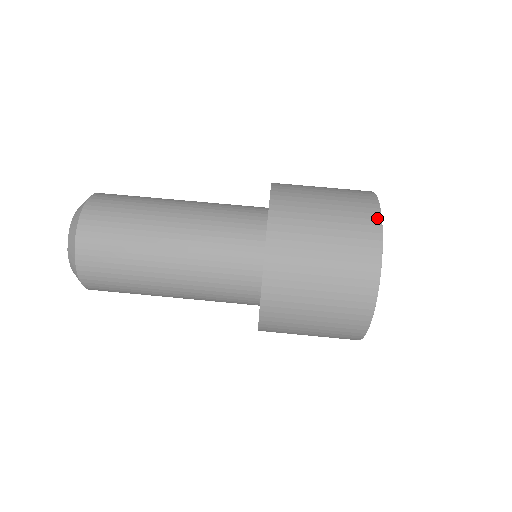
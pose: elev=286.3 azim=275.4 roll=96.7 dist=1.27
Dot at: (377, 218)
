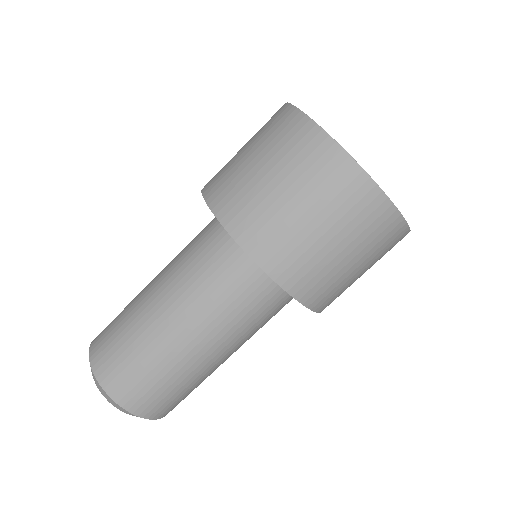
Dot at: (296, 114)
